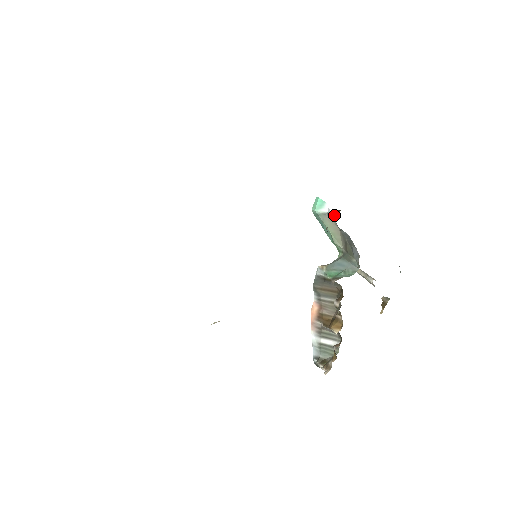
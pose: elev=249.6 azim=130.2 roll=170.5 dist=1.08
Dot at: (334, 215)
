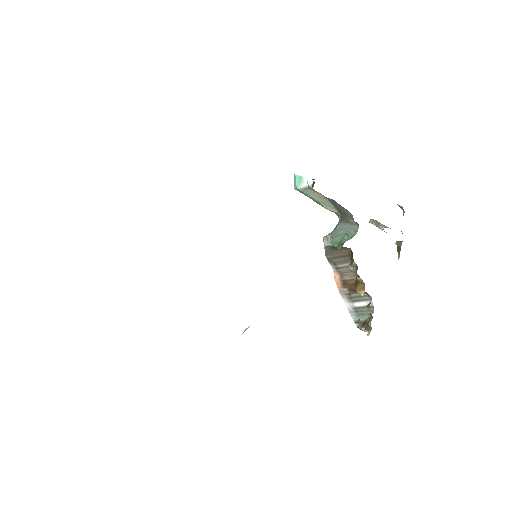
Dot at: (312, 188)
